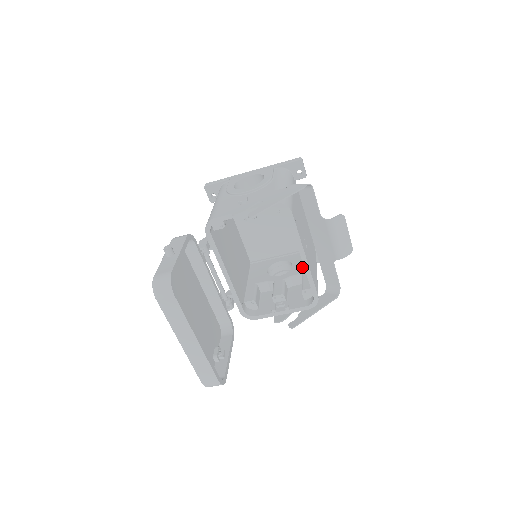
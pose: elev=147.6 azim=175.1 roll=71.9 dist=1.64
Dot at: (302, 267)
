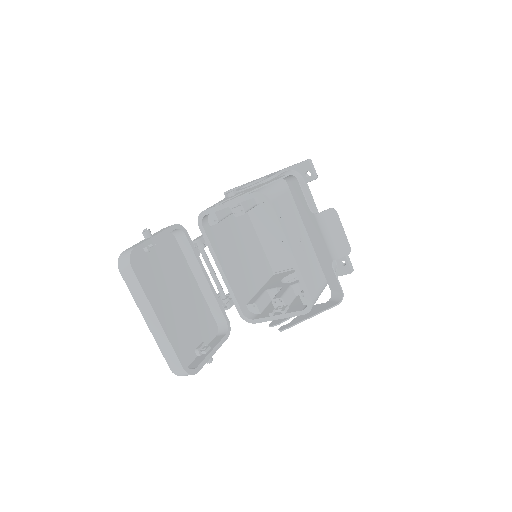
Dot at: occluded
